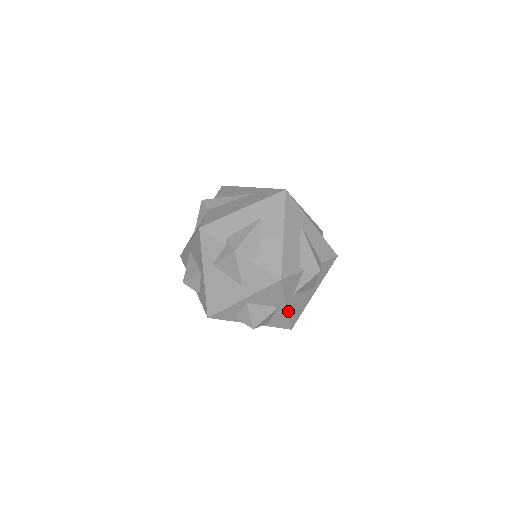
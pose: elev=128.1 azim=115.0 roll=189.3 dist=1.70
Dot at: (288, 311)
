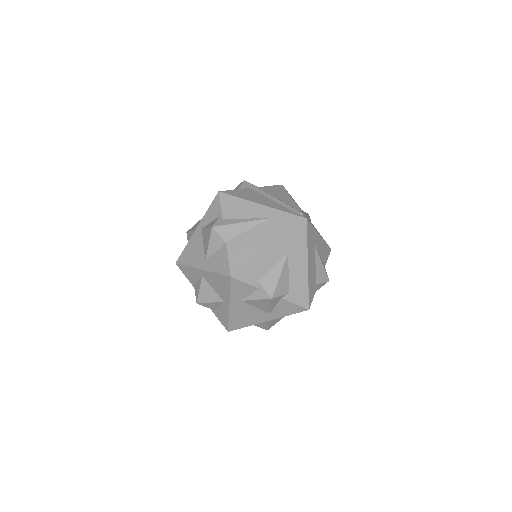
Dot at: occluded
